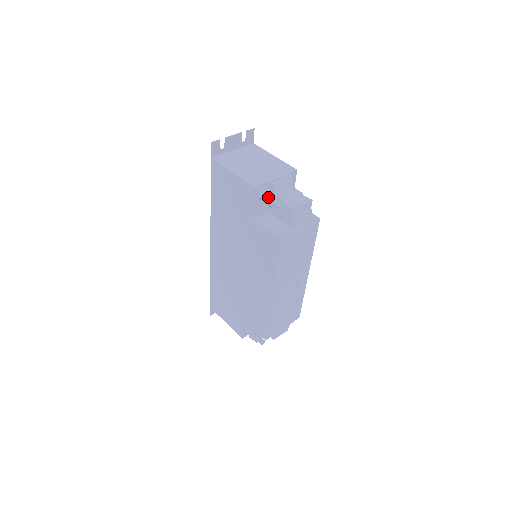
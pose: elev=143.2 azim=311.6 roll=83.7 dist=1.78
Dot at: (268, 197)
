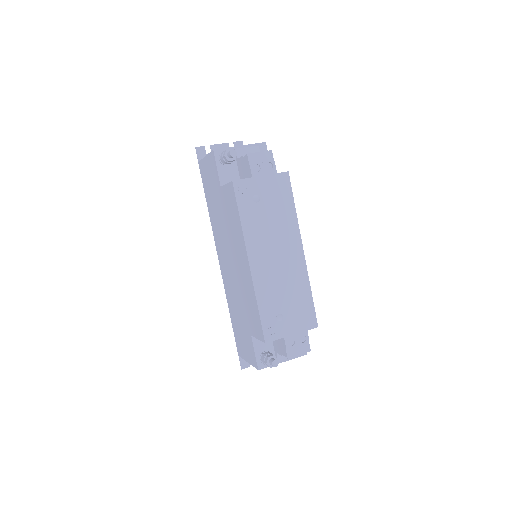
Dot at: (224, 152)
